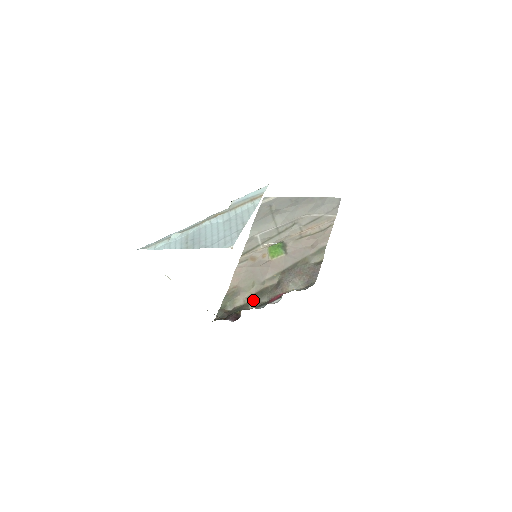
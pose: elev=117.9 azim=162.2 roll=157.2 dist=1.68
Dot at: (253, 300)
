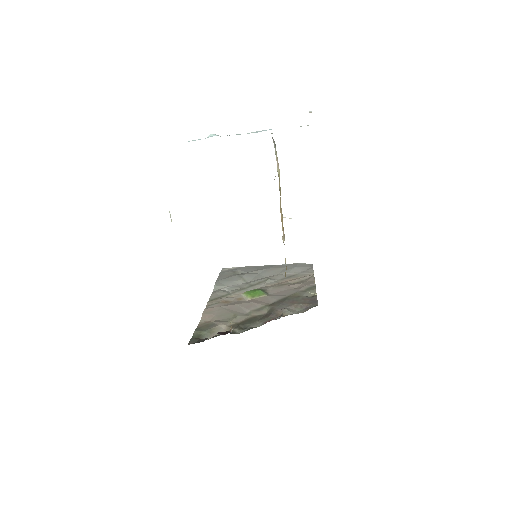
Dot at: (239, 327)
